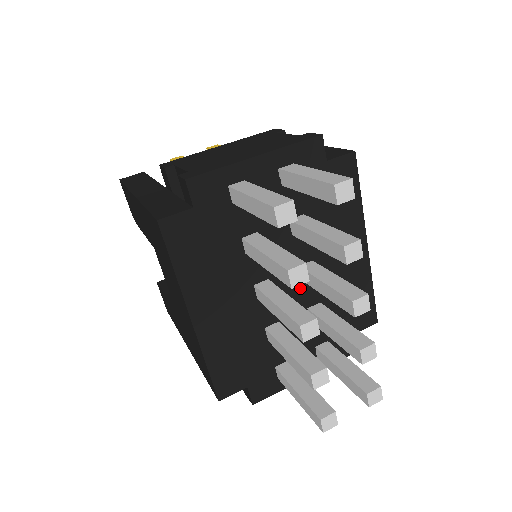
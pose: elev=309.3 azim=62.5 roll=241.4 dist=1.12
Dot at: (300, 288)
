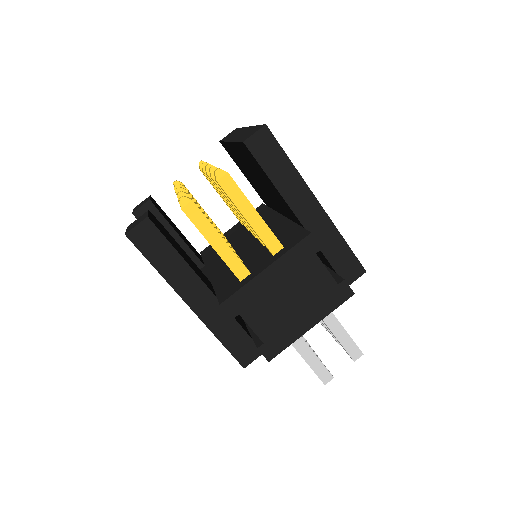
Dot at: occluded
